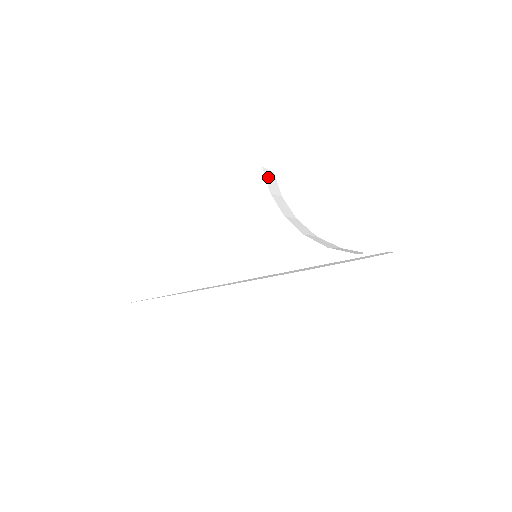
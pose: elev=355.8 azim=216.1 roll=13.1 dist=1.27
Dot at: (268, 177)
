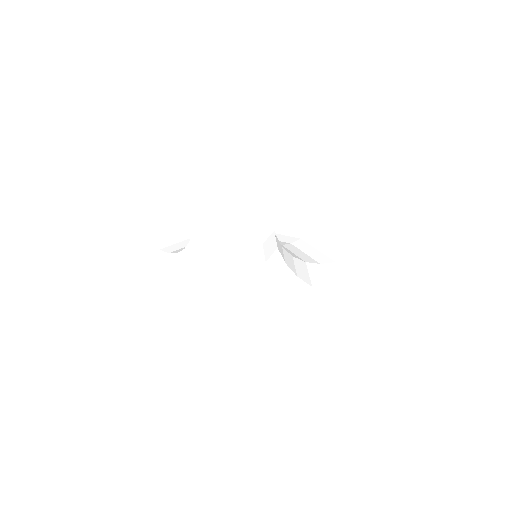
Dot at: (267, 246)
